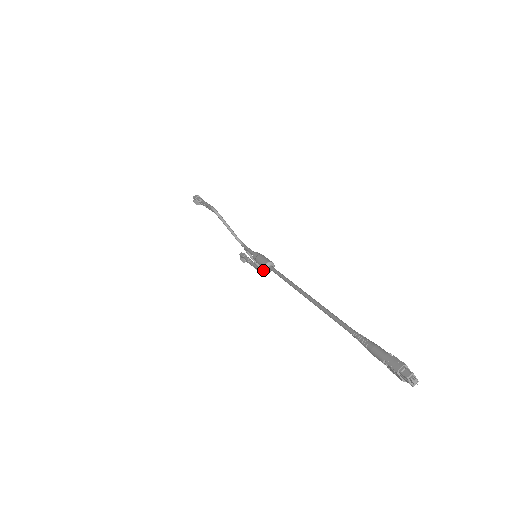
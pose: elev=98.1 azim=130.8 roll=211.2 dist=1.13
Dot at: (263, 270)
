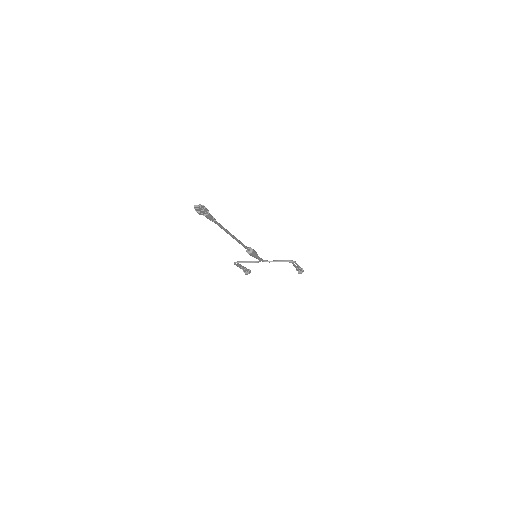
Dot at: (286, 261)
